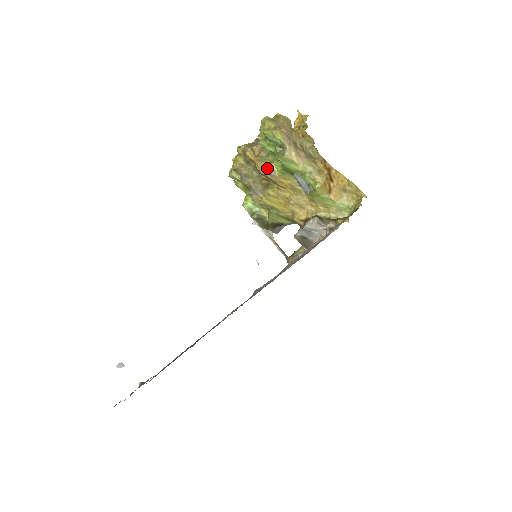
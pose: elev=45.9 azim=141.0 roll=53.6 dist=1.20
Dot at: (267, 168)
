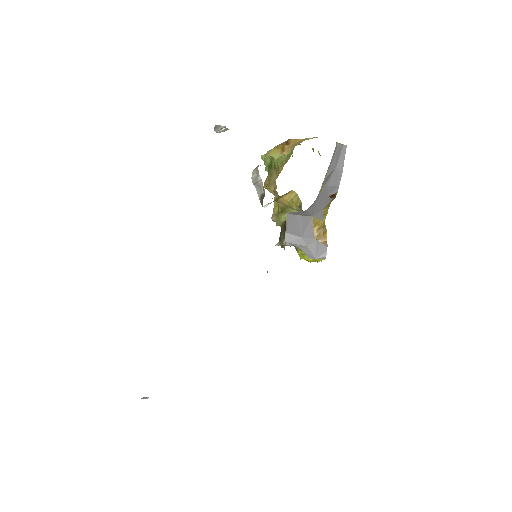
Dot at: occluded
